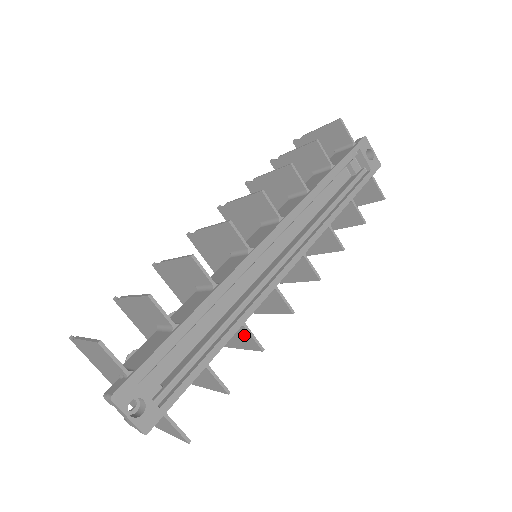
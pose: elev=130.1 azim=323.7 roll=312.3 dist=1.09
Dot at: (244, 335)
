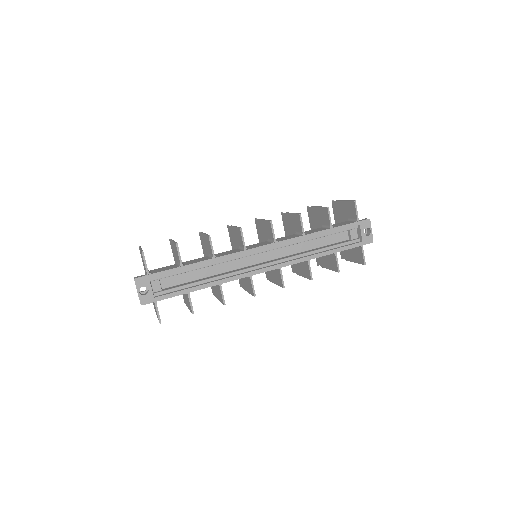
Dot at: (220, 292)
